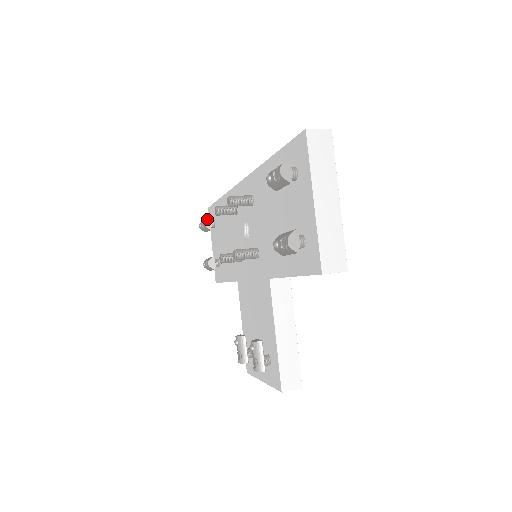
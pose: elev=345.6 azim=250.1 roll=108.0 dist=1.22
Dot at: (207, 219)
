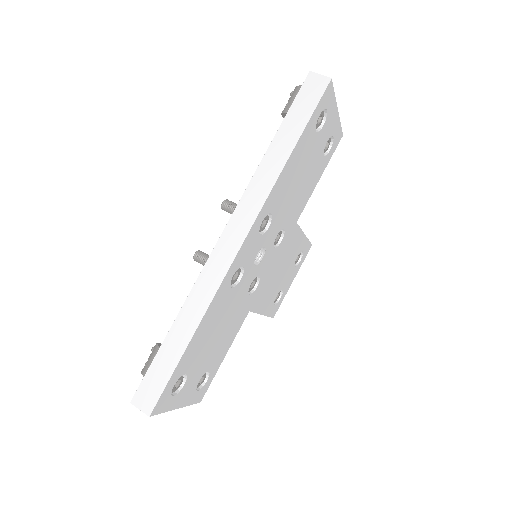
Dot at: (284, 114)
